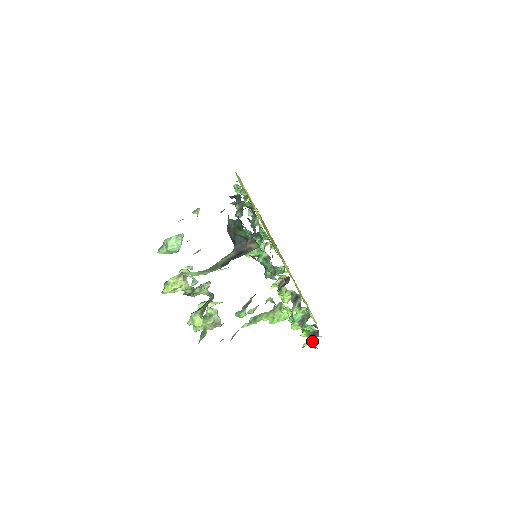
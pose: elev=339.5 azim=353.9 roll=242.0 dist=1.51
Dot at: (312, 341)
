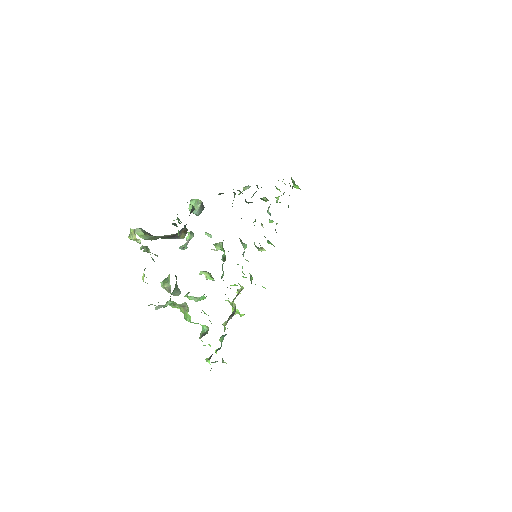
Dot at: occluded
